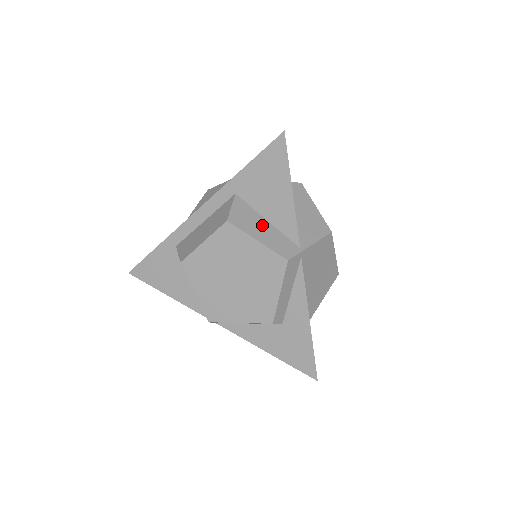
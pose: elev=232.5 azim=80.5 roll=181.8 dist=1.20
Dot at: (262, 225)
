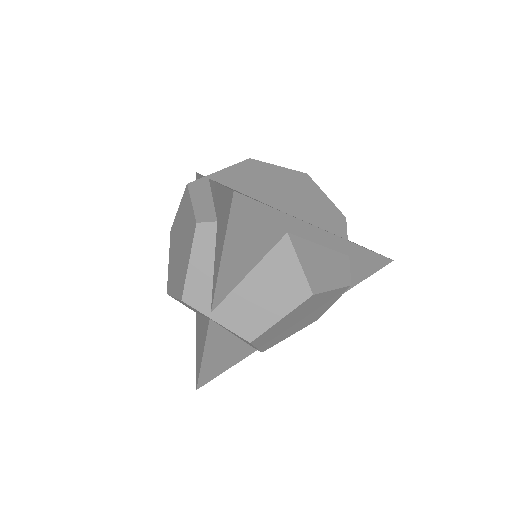
Dot at: occluded
